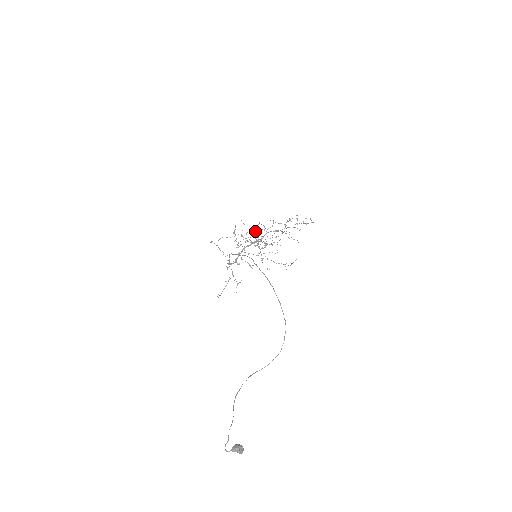
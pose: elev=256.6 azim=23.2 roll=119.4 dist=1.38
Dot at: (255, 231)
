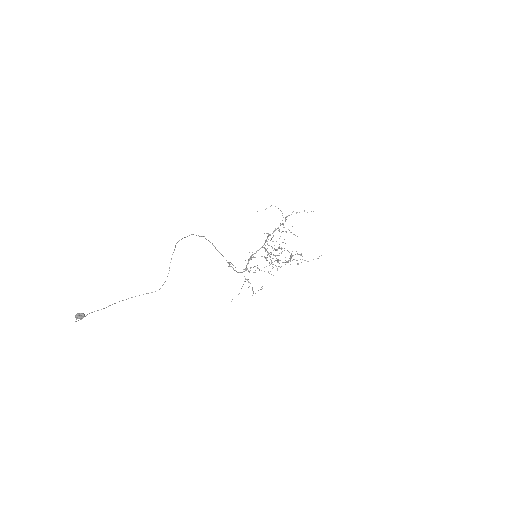
Dot at: (267, 244)
